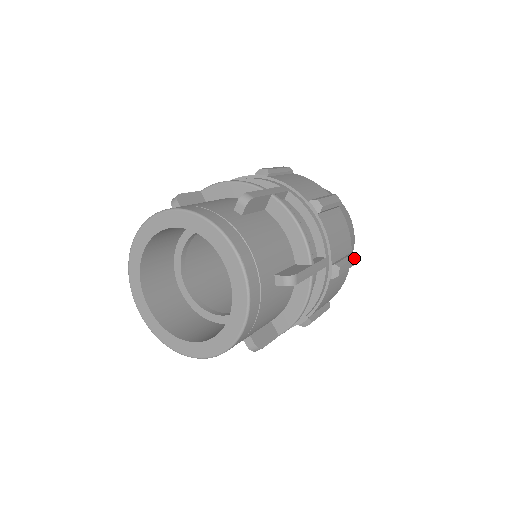
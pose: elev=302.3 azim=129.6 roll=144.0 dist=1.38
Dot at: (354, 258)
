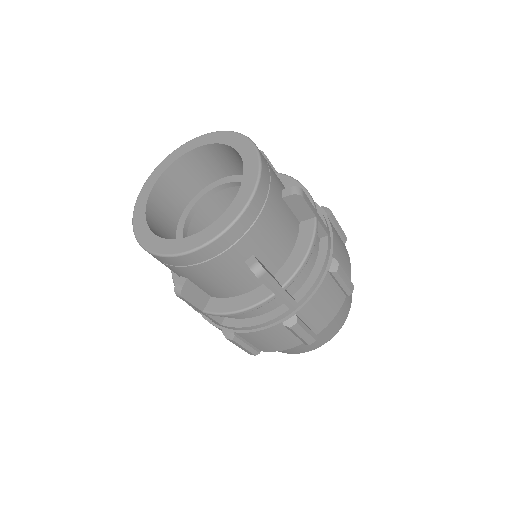
Dot at: (314, 339)
